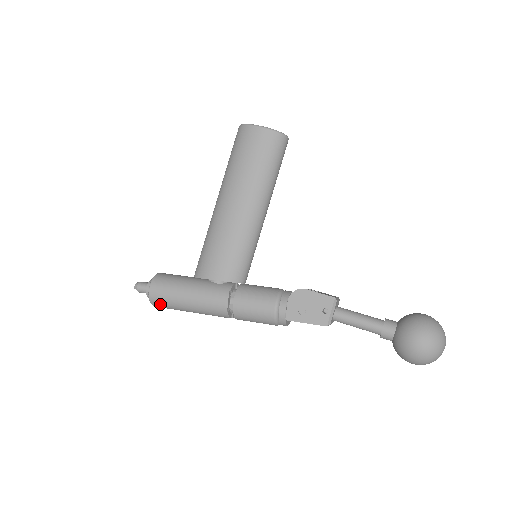
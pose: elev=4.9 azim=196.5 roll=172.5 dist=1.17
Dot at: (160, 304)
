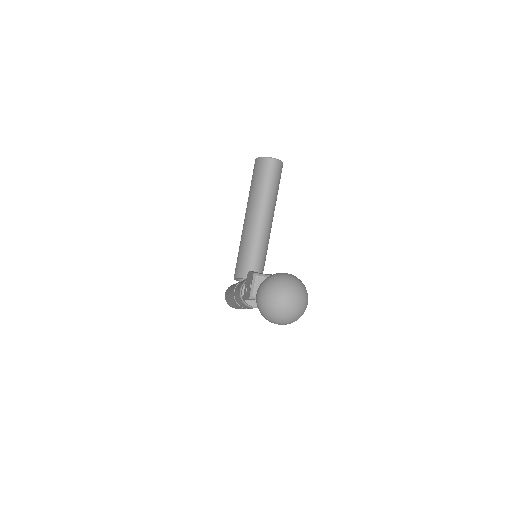
Dot at: (229, 304)
